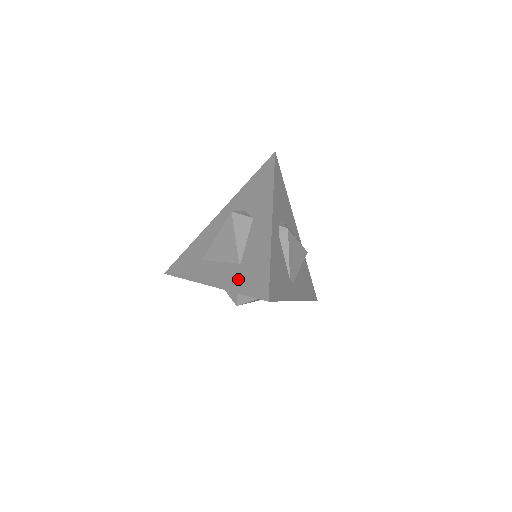
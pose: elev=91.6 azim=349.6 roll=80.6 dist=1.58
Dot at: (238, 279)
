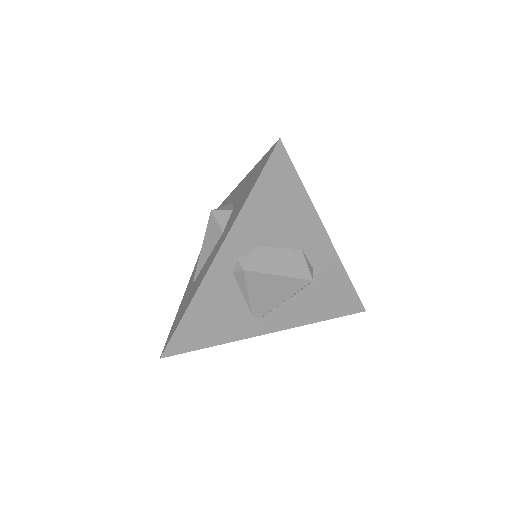
Dot at: (184, 299)
